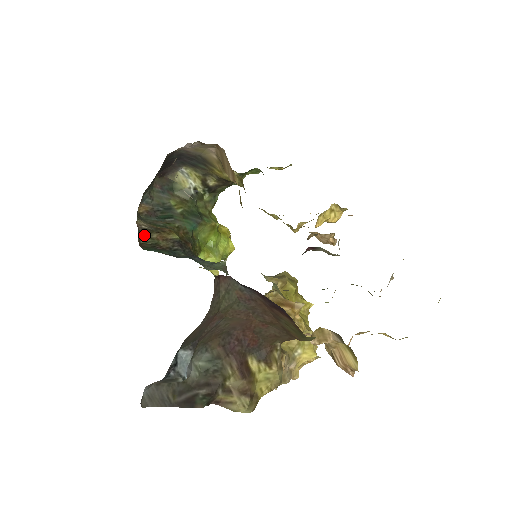
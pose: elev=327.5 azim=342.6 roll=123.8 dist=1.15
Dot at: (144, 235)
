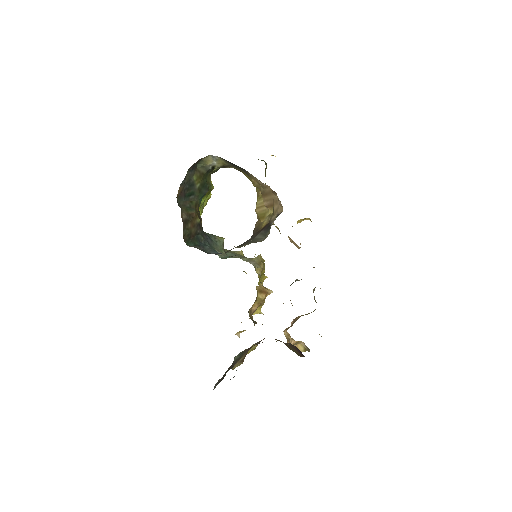
Dot at: (185, 227)
